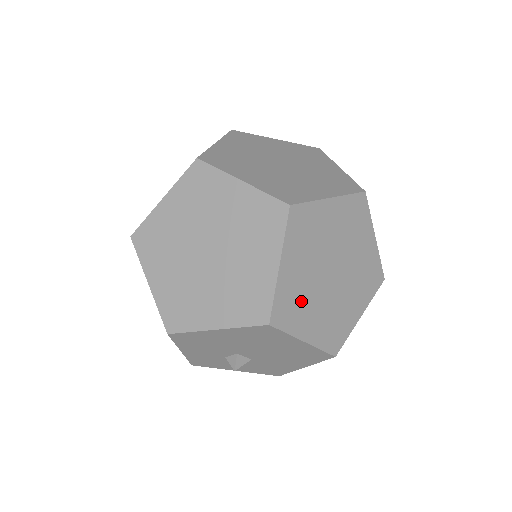
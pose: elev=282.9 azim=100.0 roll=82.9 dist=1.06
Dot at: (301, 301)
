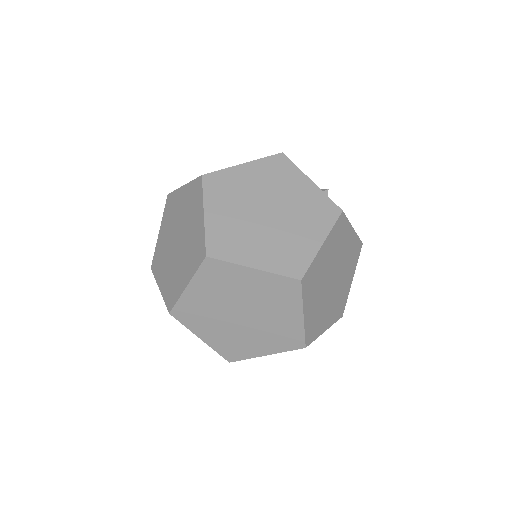
Dot at: (203, 315)
